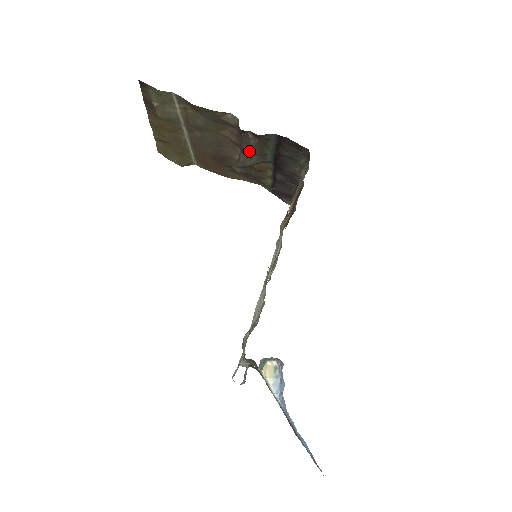
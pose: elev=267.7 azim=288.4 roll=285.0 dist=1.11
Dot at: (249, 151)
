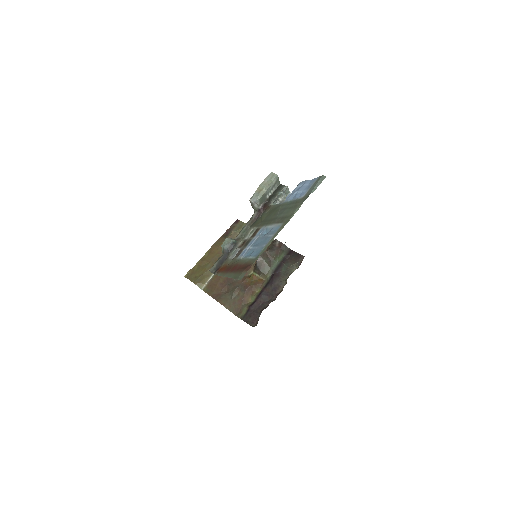
Dot at: (270, 252)
